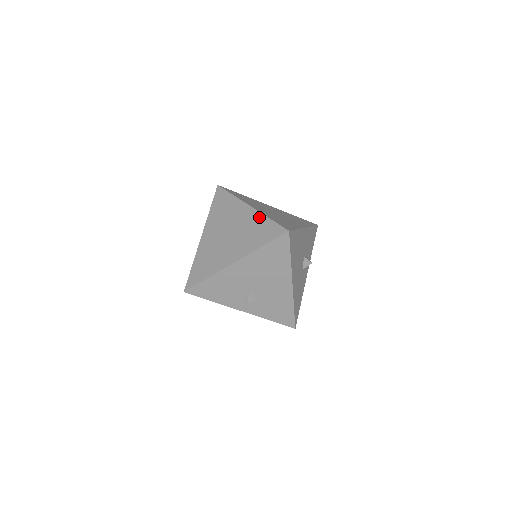
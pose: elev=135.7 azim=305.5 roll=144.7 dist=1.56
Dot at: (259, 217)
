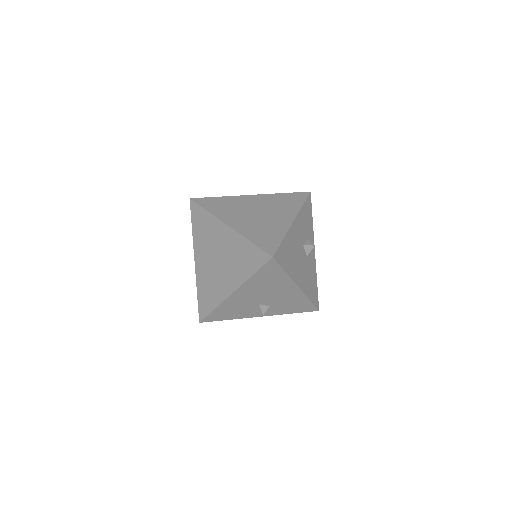
Dot at: (240, 240)
